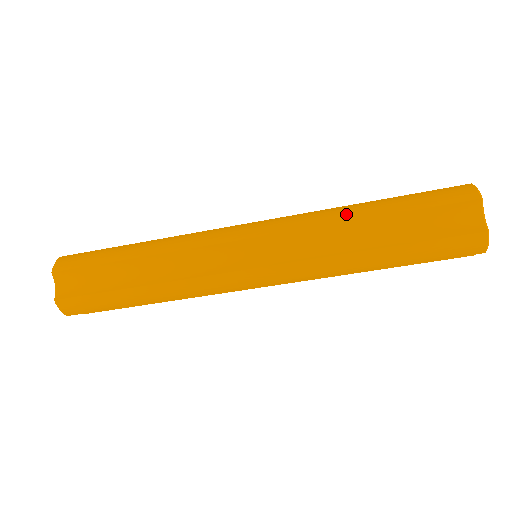
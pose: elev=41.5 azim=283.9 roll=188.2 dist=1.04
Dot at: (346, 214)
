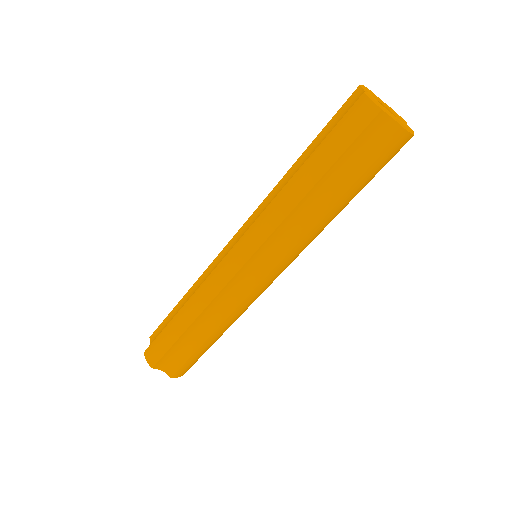
Dot at: occluded
